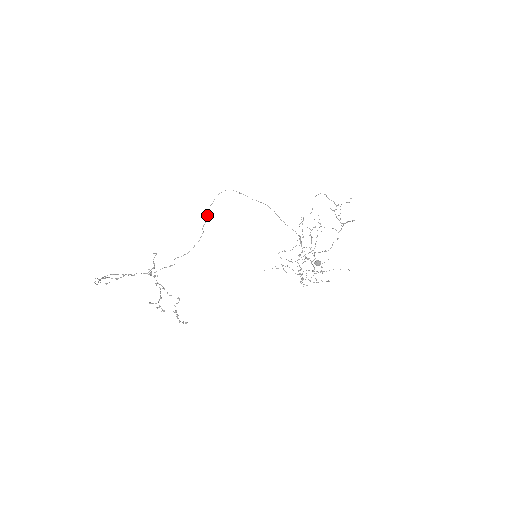
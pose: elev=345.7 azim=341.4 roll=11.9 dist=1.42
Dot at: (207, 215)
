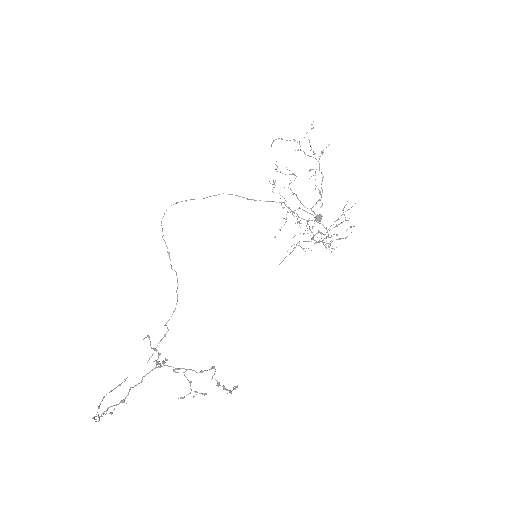
Dot at: occluded
